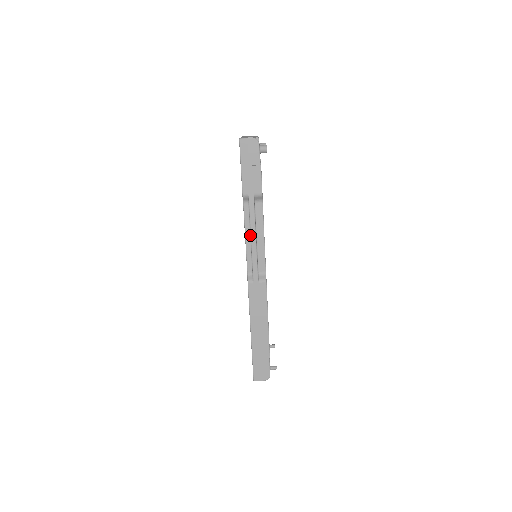
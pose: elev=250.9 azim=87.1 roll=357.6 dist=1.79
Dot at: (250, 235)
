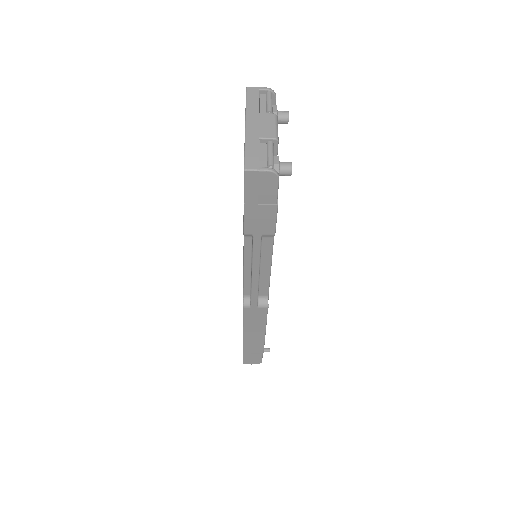
Dot at: (251, 266)
